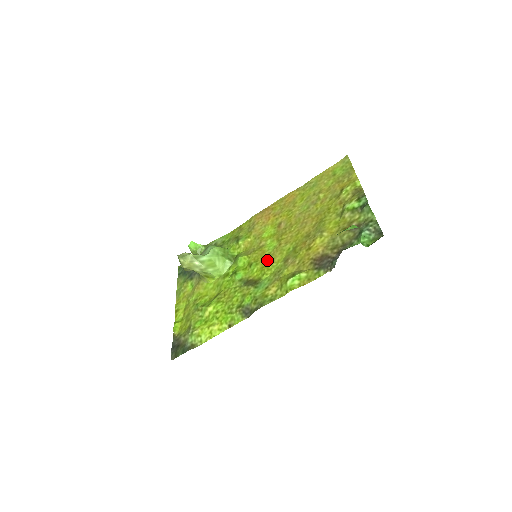
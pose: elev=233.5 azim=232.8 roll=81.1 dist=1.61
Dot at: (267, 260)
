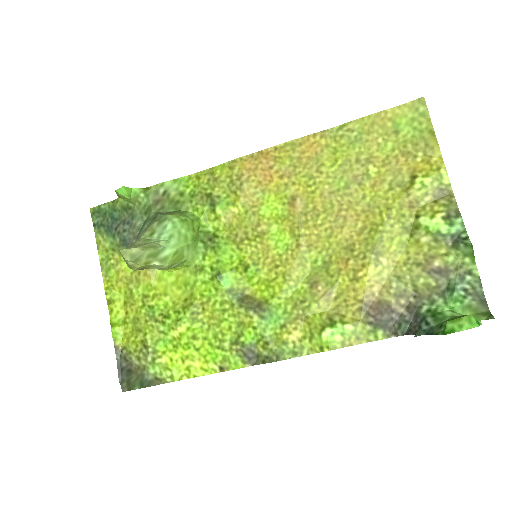
Dot at: (277, 269)
